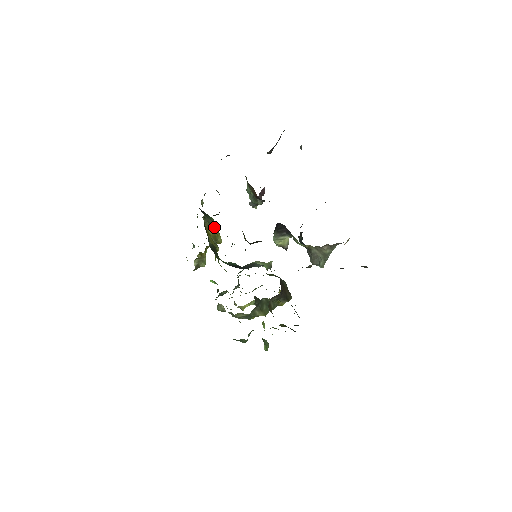
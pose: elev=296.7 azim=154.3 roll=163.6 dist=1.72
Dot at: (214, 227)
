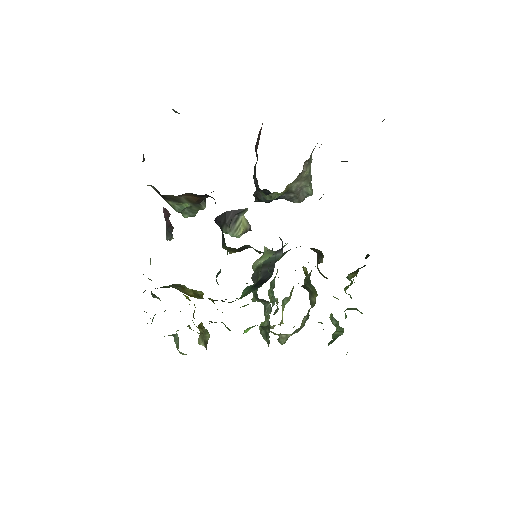
Dot at: occluded
